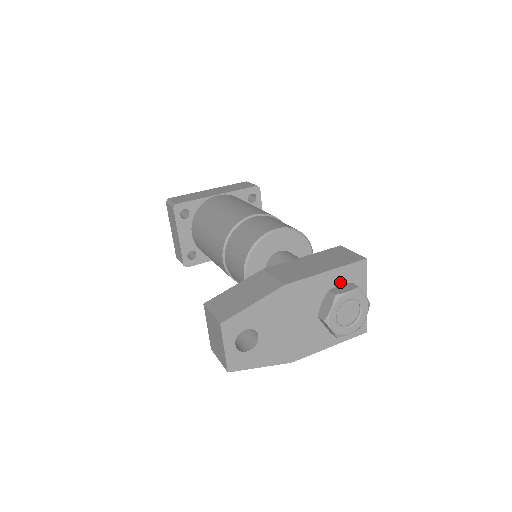
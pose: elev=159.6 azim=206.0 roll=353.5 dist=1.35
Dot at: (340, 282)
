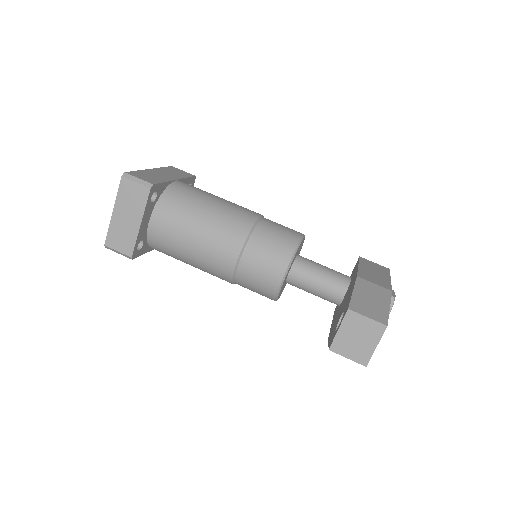
Dot at: occluded
